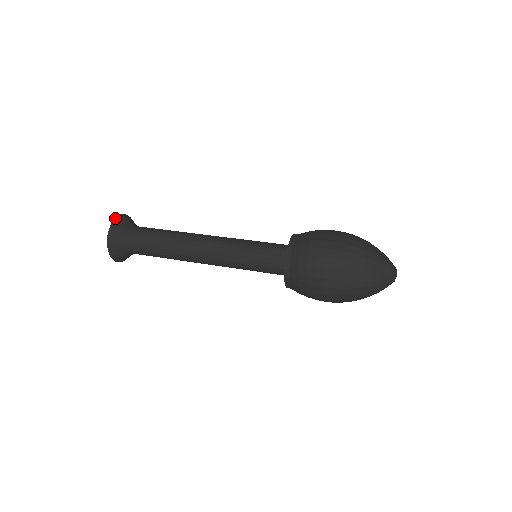
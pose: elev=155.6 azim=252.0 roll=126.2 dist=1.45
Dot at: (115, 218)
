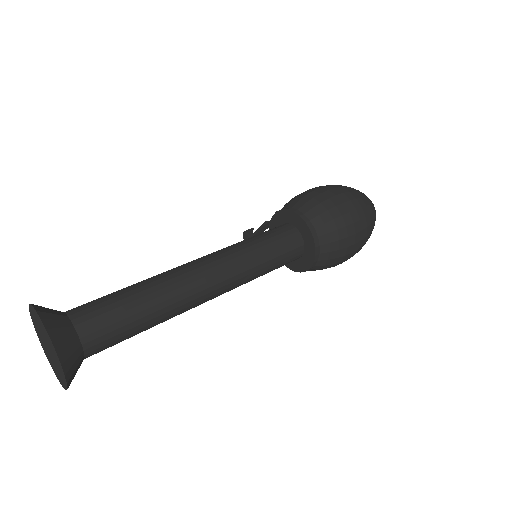
Dot at: (42, 323)
